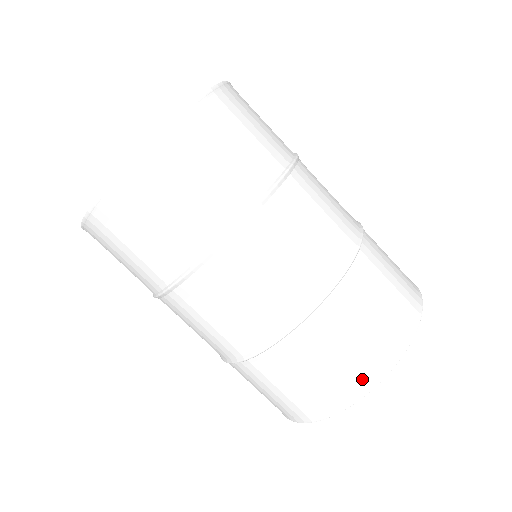
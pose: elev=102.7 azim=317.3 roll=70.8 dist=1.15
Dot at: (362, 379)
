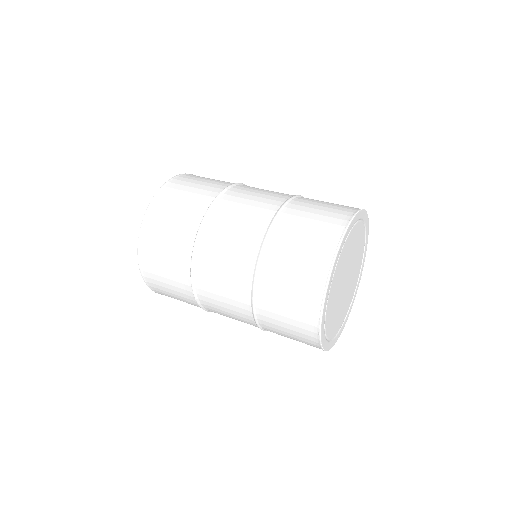
Dot at: (310, 335)
